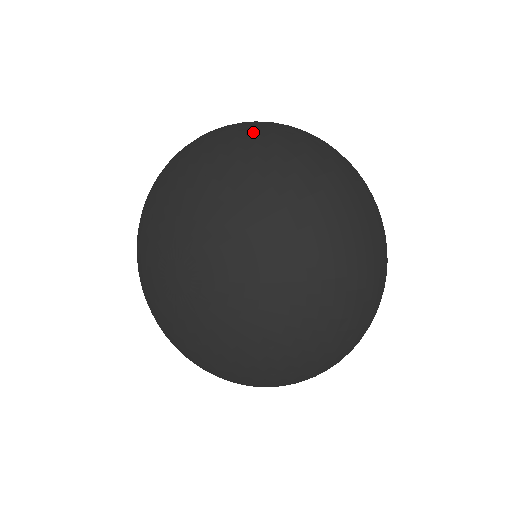
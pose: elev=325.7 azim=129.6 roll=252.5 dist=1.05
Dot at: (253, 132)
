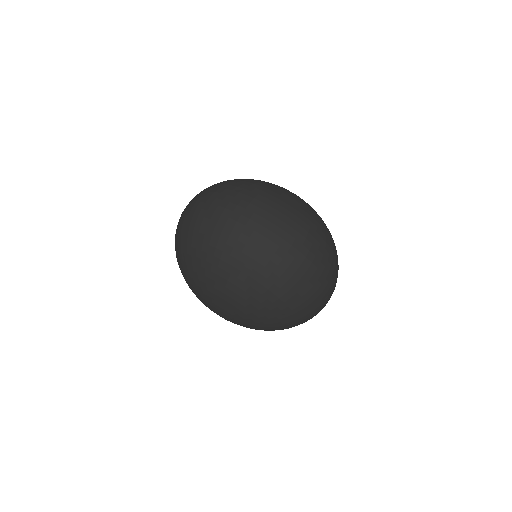
Dot at: (204, 233)
